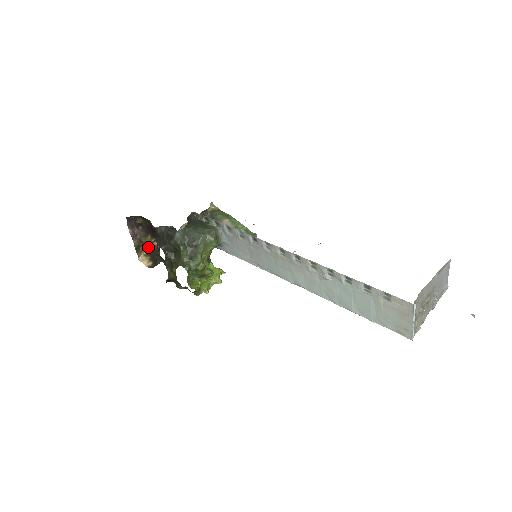
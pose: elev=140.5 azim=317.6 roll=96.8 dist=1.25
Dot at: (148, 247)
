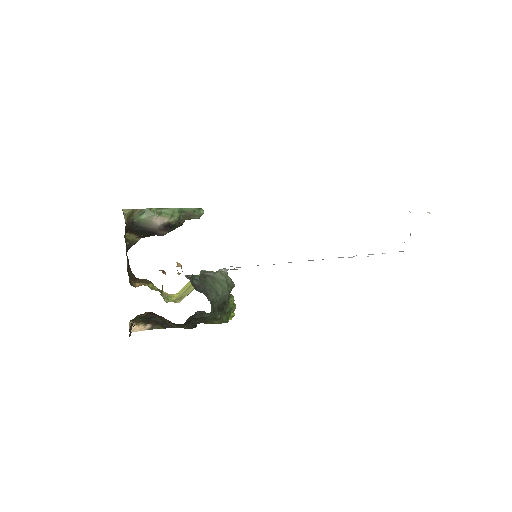
Dot at: (134, 319)
